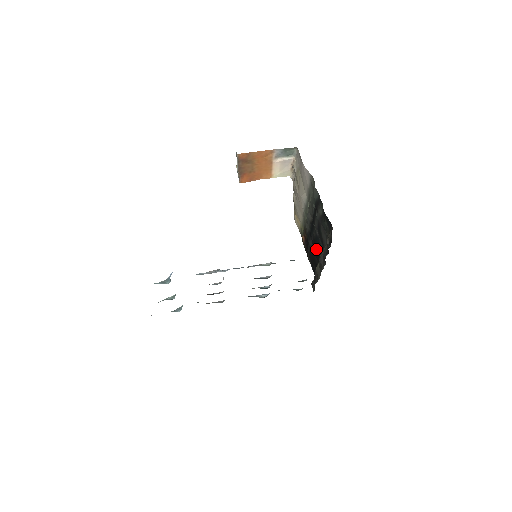
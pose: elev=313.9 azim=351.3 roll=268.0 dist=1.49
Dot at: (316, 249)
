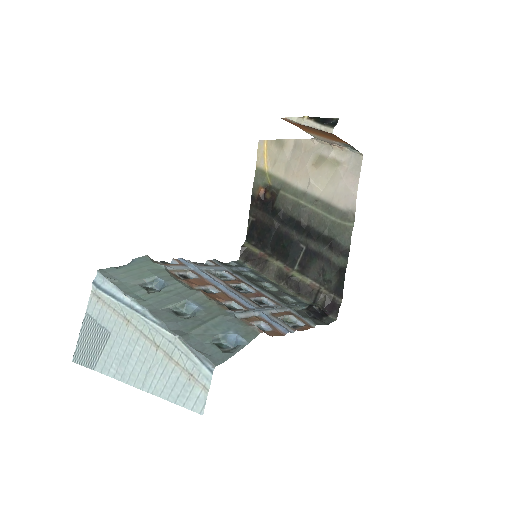
Dot at: (284, 247)
